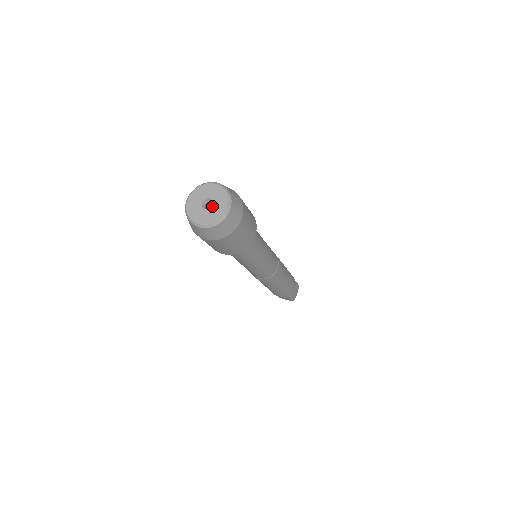
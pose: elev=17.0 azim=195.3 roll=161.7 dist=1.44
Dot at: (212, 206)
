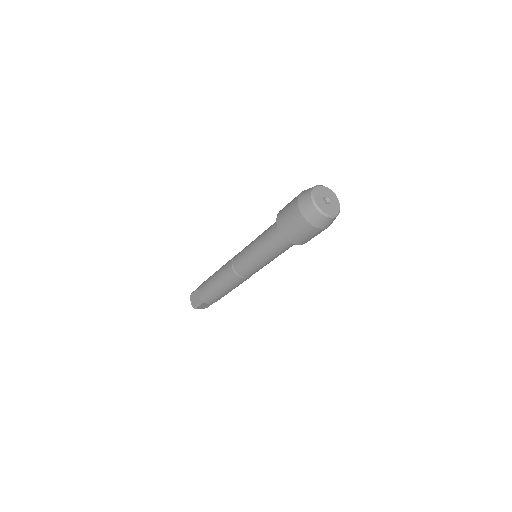
Dot at: (331, 201)
